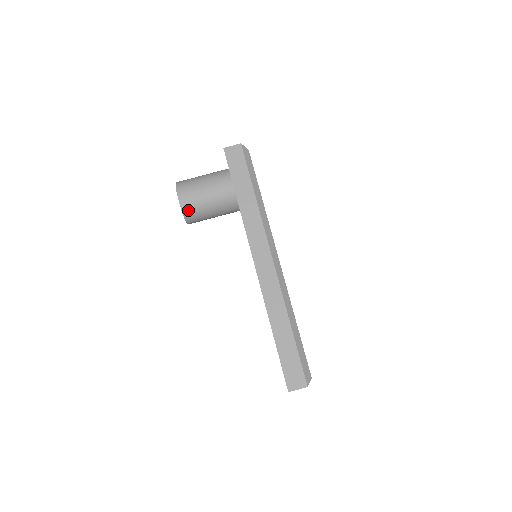
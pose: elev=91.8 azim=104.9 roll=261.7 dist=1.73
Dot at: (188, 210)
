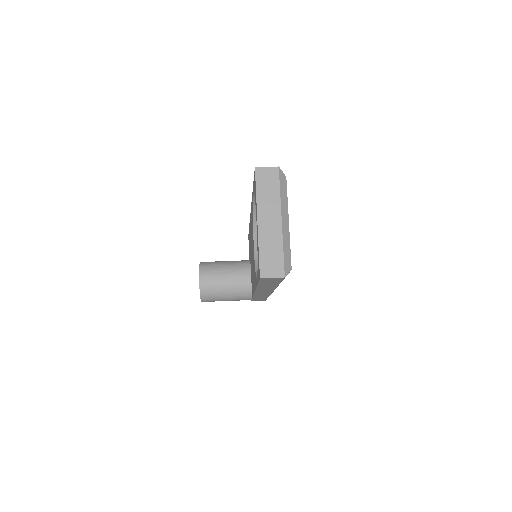
Dot at: (205, 265)
